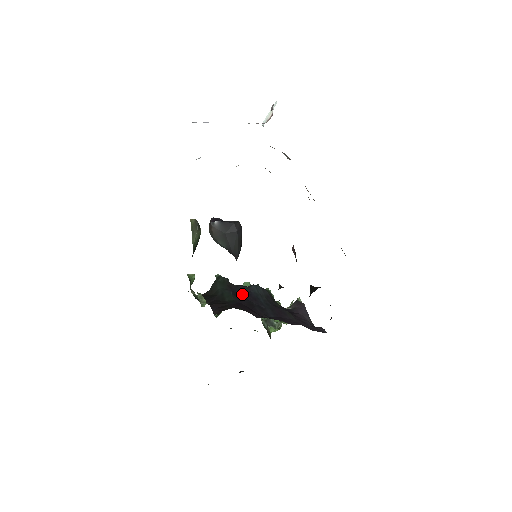
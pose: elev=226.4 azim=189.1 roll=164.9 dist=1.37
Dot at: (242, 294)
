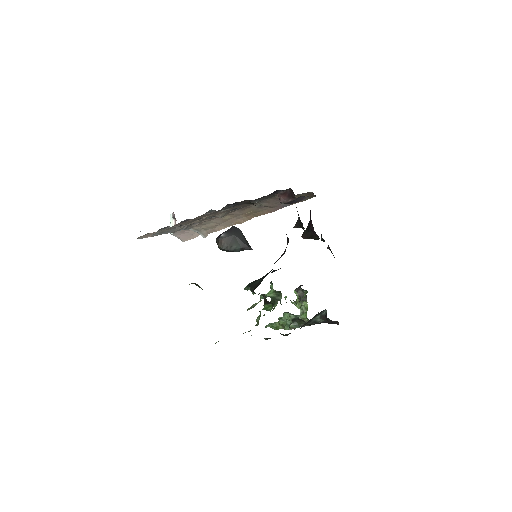
Dot at: occluded
